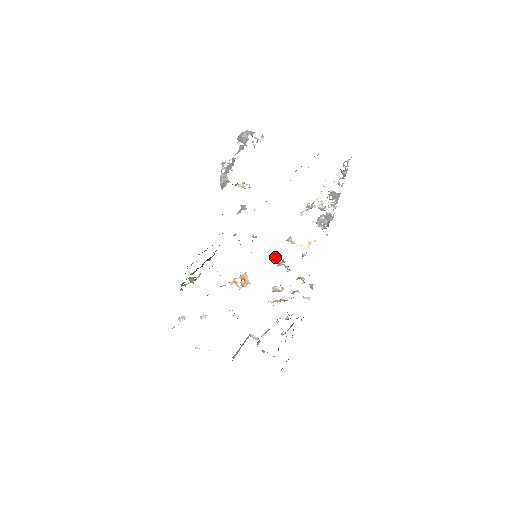
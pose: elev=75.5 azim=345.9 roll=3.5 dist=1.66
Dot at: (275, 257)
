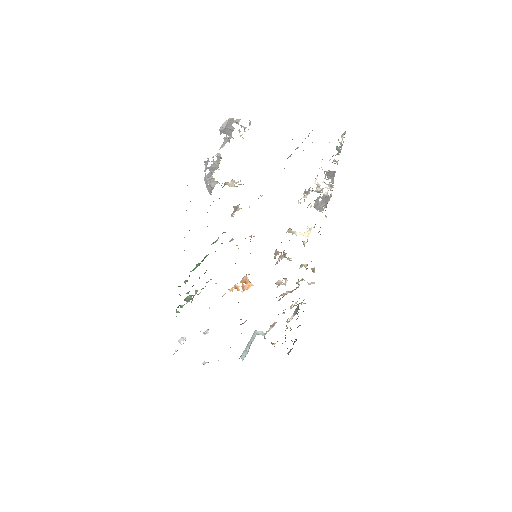
Dot at: (276, 252)
